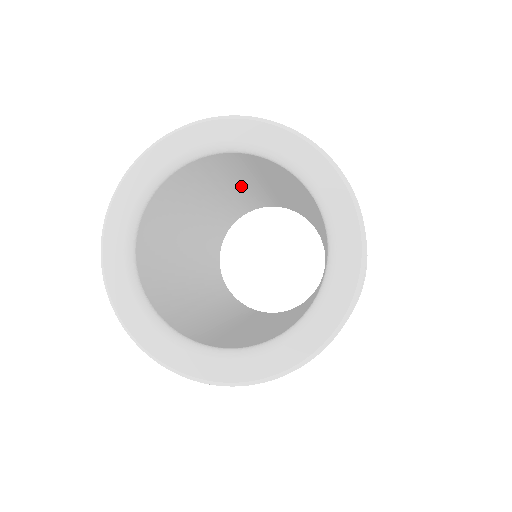
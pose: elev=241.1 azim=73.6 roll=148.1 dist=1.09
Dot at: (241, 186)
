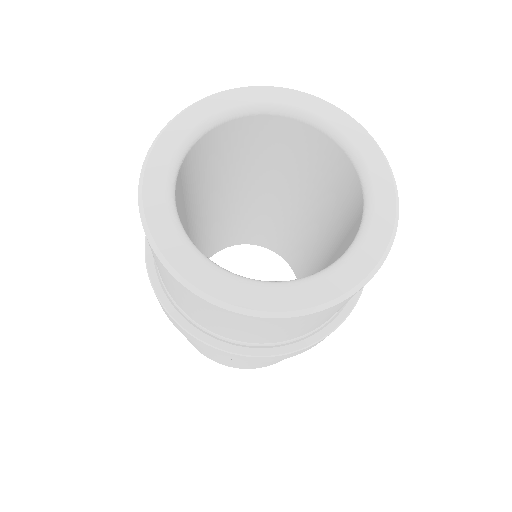
Dot at: (298, 203)
